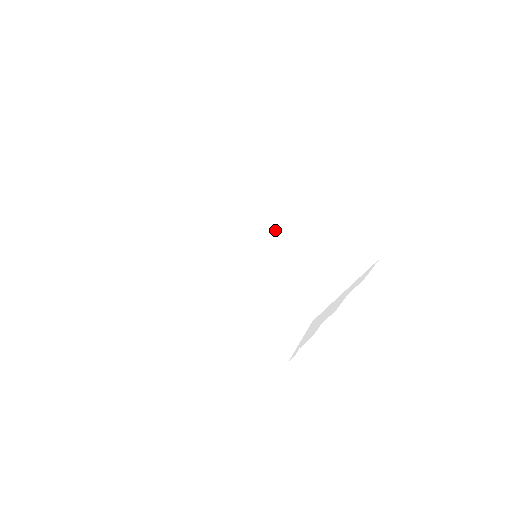
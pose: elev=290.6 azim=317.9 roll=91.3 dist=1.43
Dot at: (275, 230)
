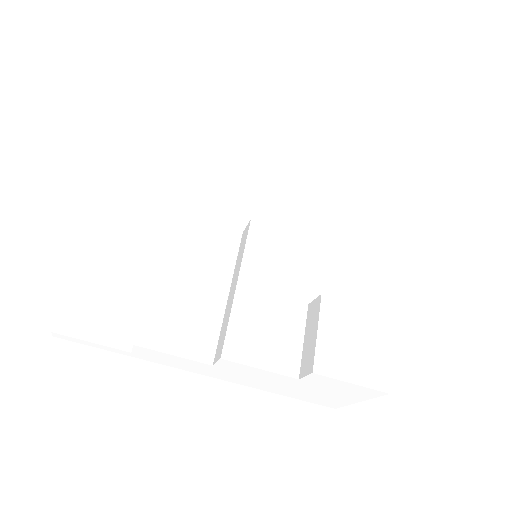
Dot at: (260, 379)
